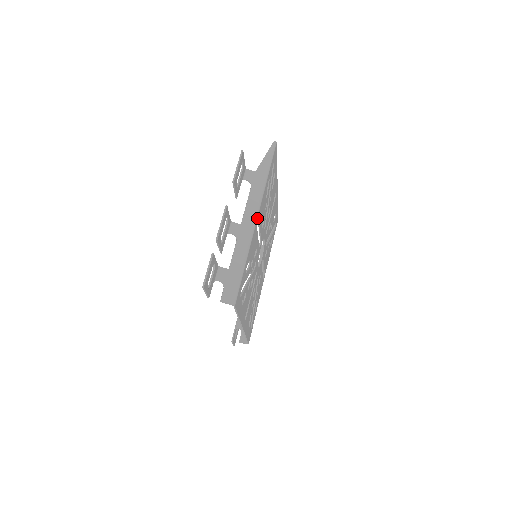
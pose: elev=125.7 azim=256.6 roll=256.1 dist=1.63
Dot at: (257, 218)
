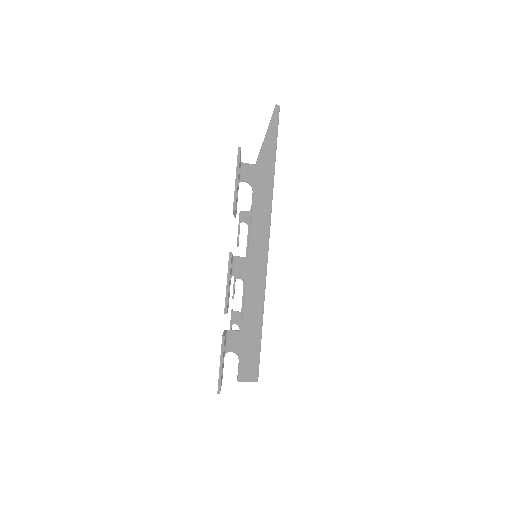
Dot at: (268, 240)
